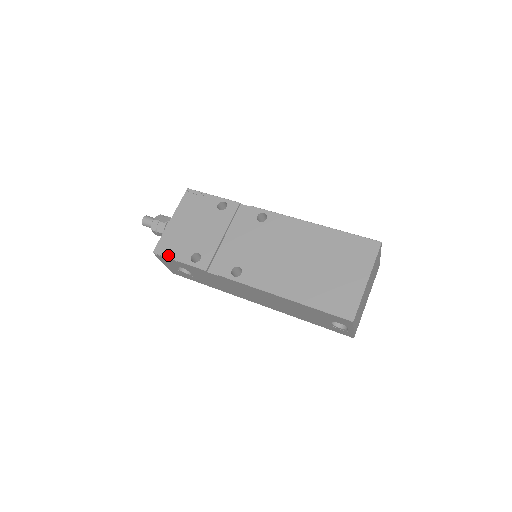
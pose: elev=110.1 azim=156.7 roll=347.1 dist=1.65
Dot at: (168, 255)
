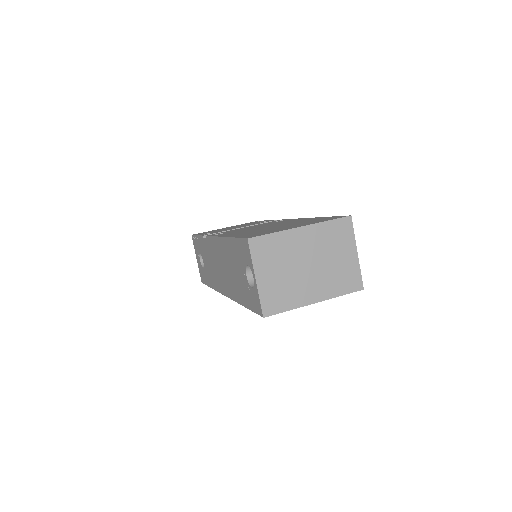
Dot at: (197, 234)
